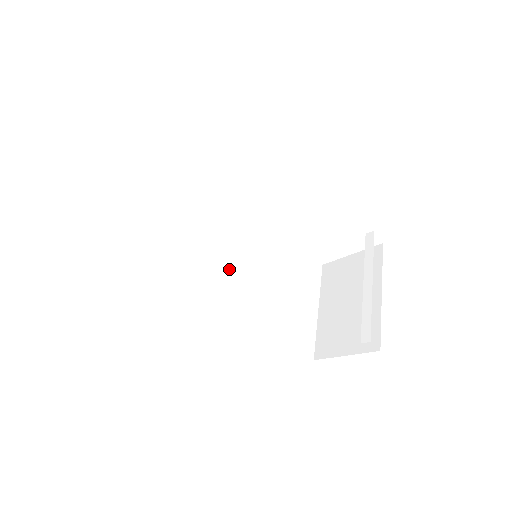
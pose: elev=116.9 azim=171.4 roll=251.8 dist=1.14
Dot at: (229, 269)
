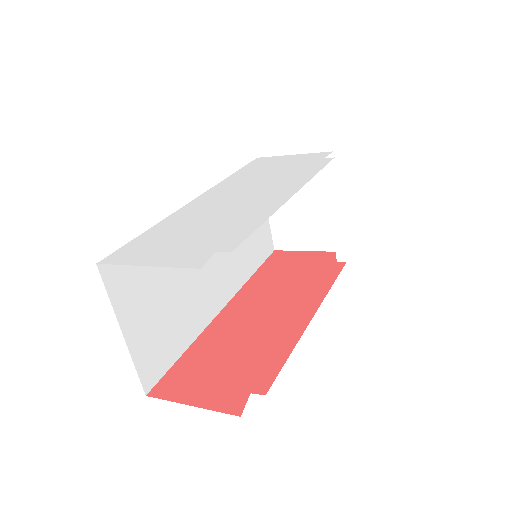
Dot at: occluded
